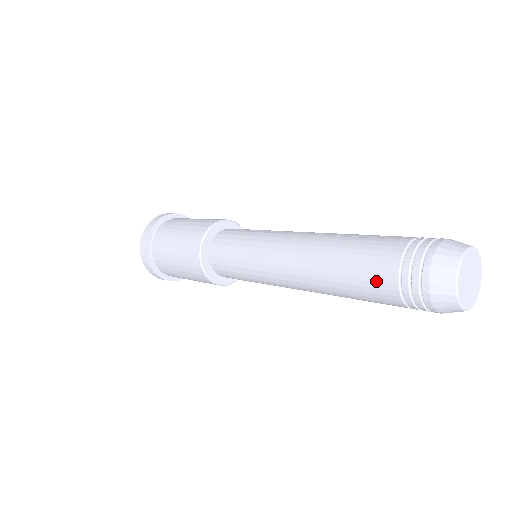
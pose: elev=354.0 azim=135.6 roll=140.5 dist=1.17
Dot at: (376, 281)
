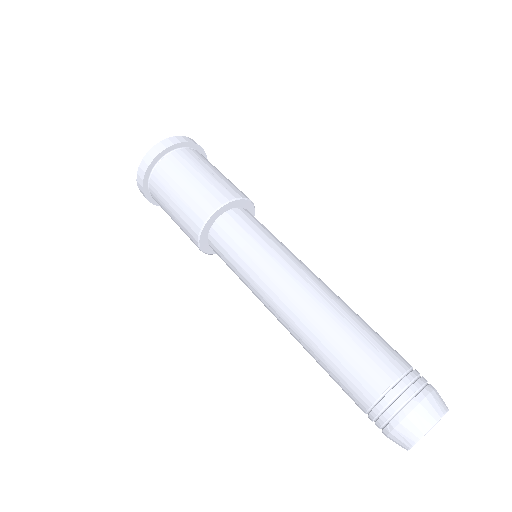
Dot at: (353, 389)
